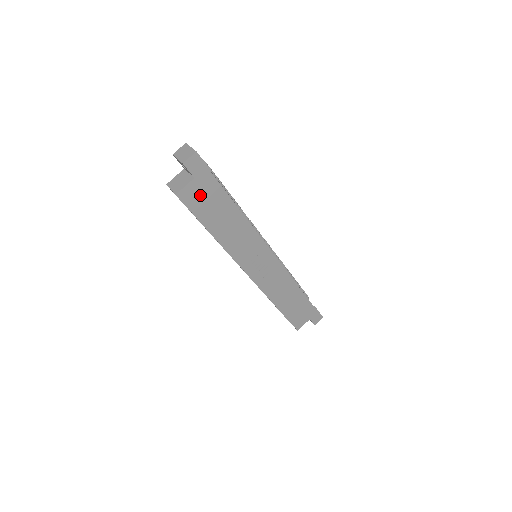
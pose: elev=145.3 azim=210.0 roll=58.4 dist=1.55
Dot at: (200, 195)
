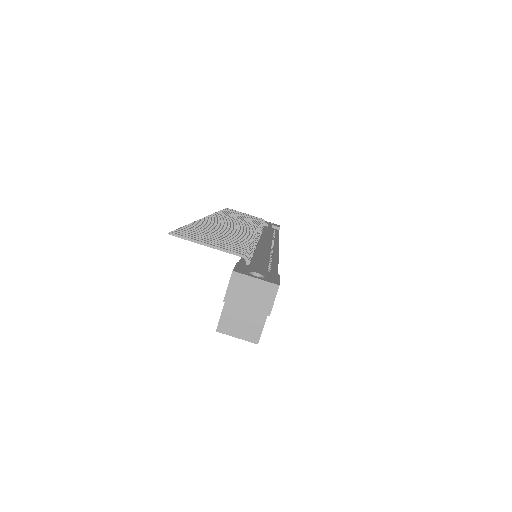
Dot at: occluded
